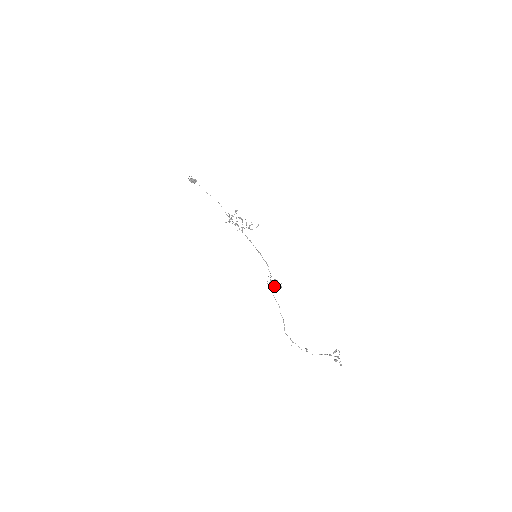
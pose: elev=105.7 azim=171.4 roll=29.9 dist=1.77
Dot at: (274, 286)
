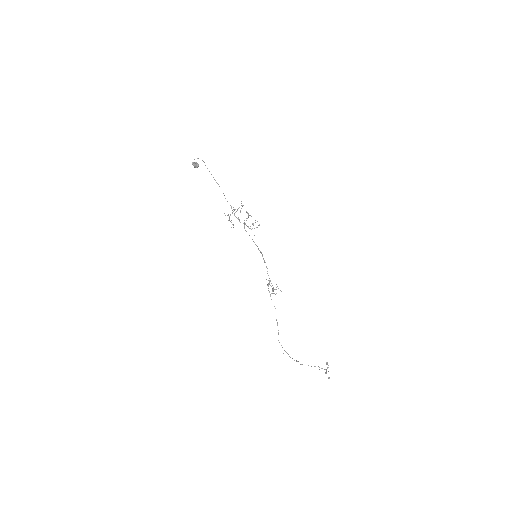
Dot at: (274, 289)
